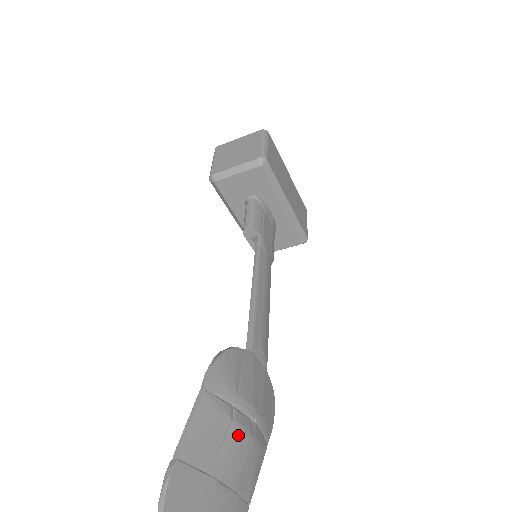
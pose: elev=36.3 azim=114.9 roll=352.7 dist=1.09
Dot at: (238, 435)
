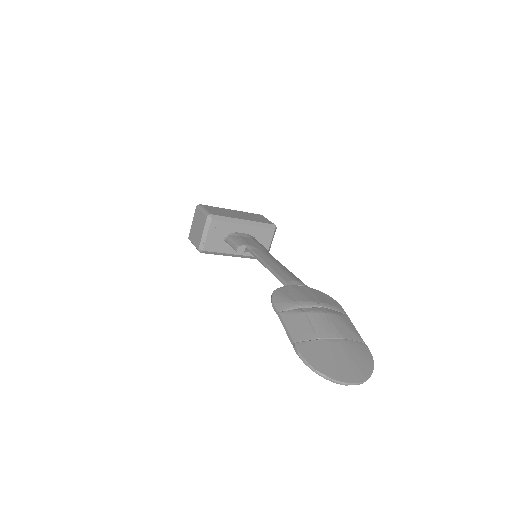
Dot at: (316, 316)
